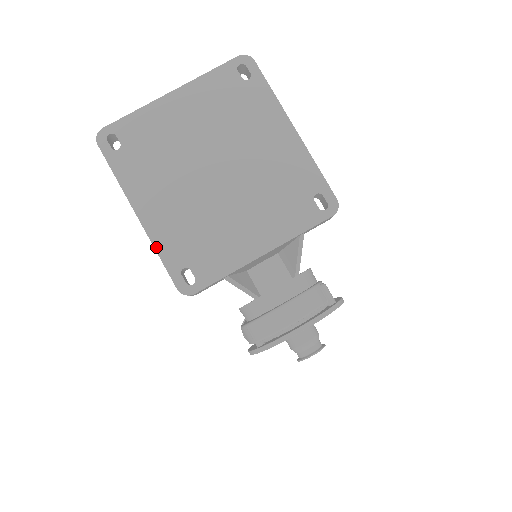
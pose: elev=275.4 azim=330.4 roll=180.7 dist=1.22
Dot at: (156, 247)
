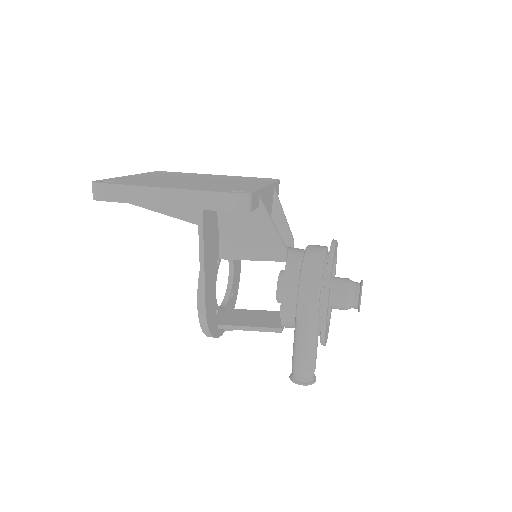
Dot at: (197, 190)
